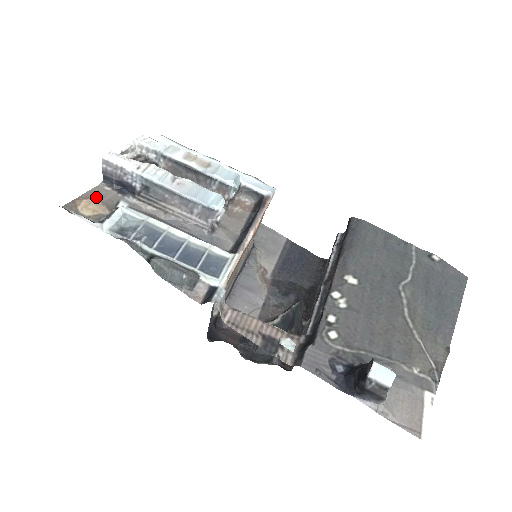
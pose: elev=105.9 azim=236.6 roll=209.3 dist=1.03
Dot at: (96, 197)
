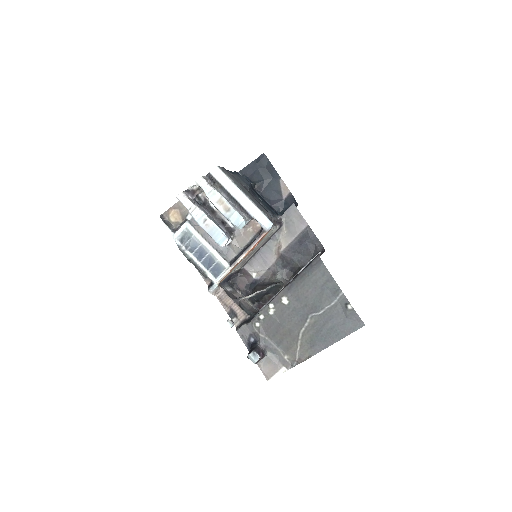
Dot at: (179, 208)
